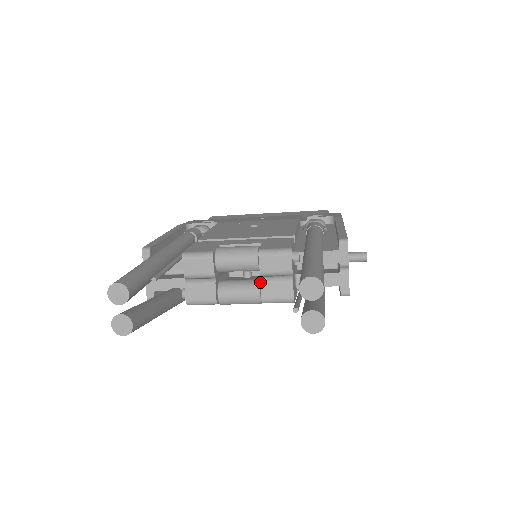
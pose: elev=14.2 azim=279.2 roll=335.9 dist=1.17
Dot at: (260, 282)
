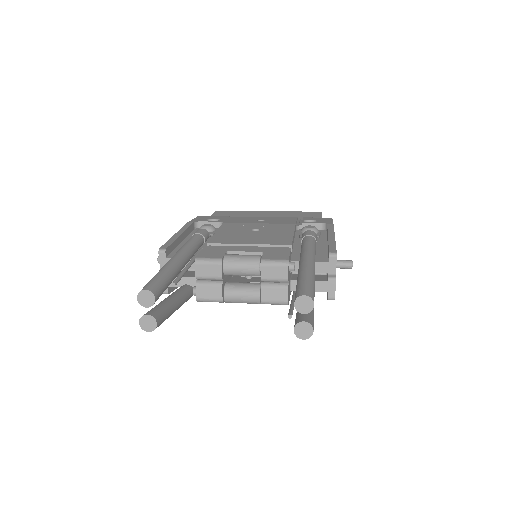
Dot at: (260, 287)
